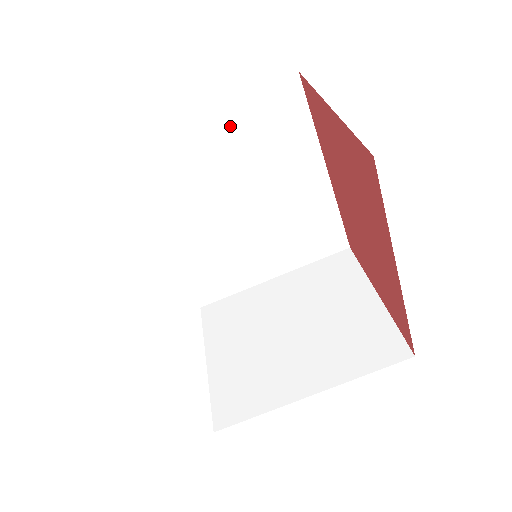
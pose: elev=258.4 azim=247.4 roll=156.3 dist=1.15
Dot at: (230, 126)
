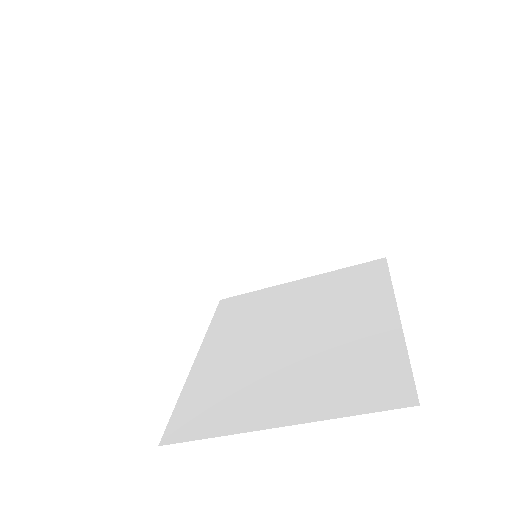
Dot at: occluded
